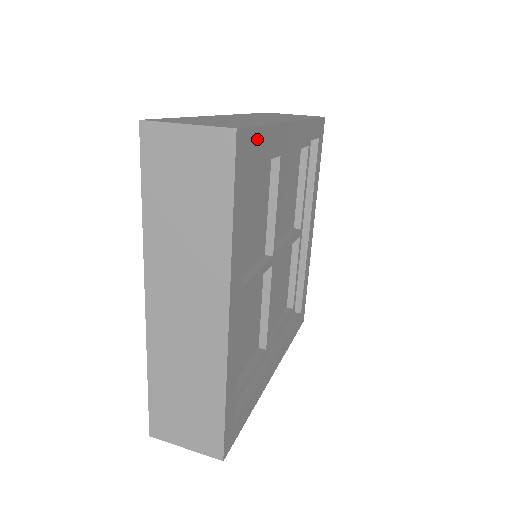
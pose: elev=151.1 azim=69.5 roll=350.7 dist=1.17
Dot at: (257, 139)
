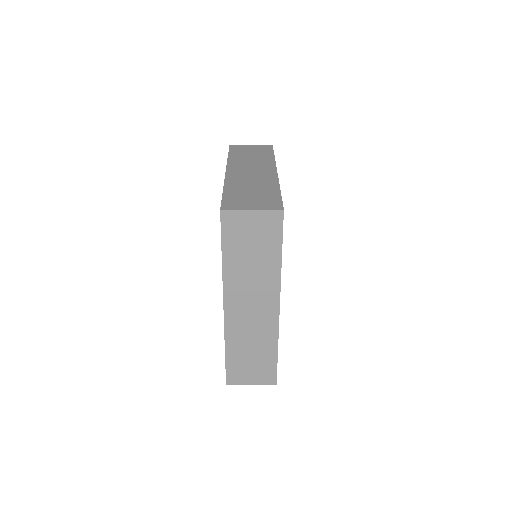
Dot at: occluded
